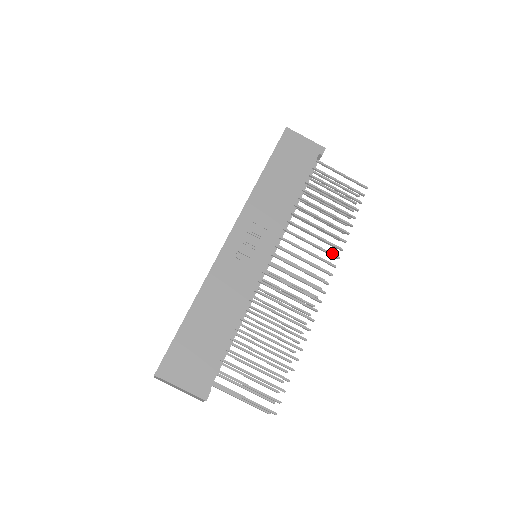
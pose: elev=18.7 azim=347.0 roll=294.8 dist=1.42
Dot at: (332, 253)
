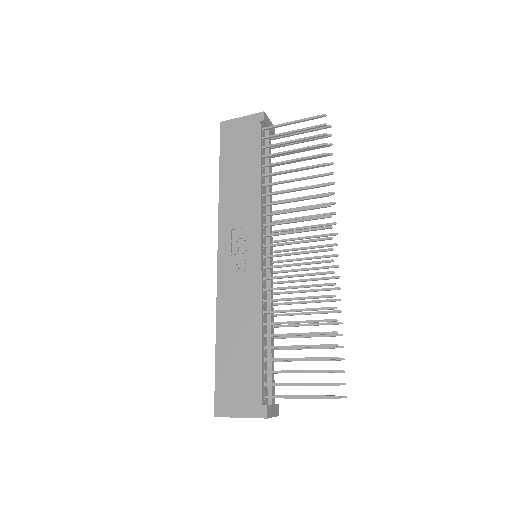
Dot at: (320, 205)
